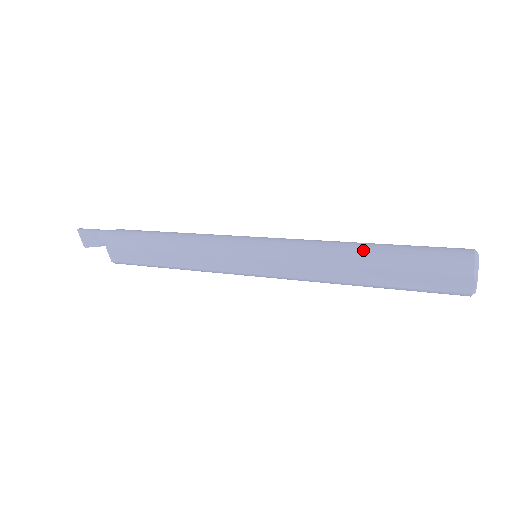
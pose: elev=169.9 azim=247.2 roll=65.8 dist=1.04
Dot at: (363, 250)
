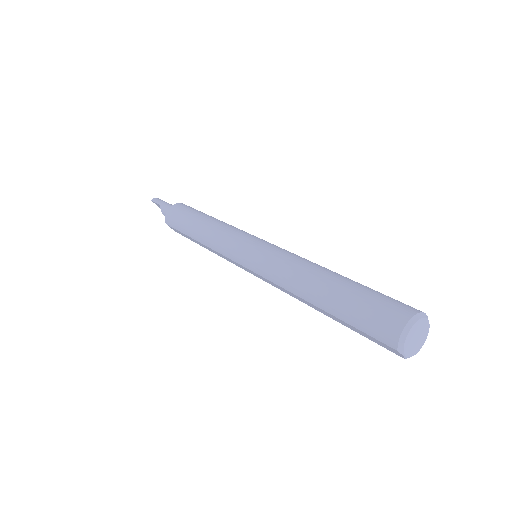
Dot at: (316, 288)
